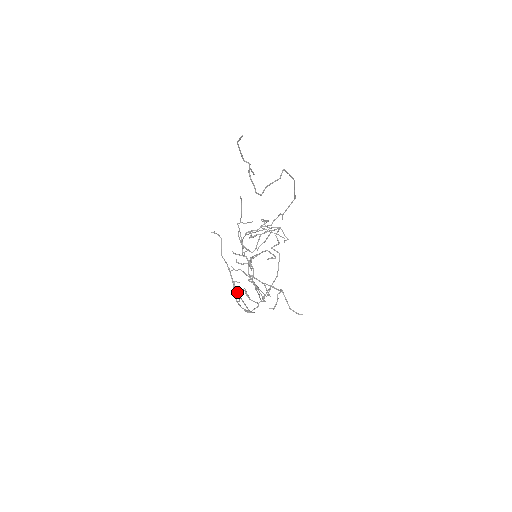
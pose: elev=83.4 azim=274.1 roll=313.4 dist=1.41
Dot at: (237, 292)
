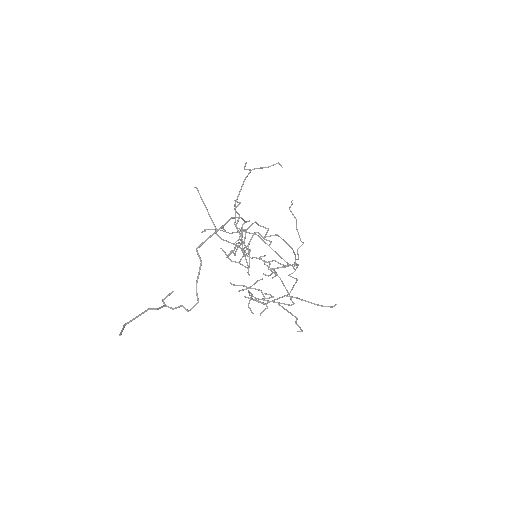
Dot at: occluded
